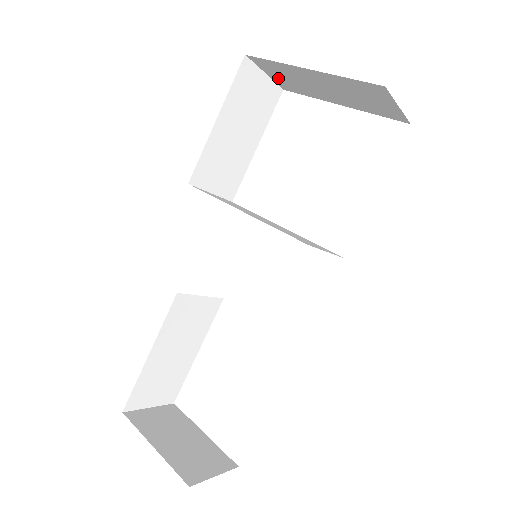
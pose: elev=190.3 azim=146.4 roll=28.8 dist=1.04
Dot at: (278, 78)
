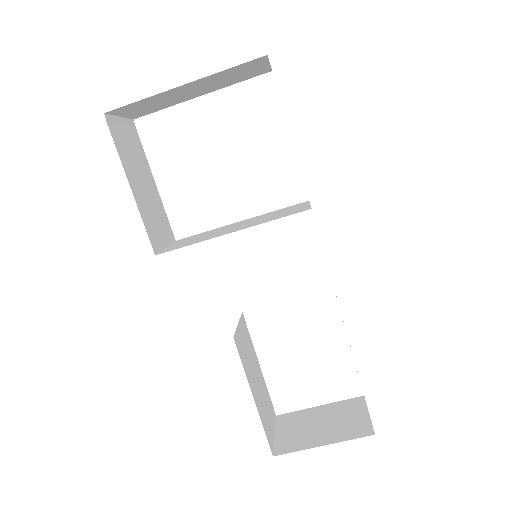
Dot at: (134, 112)
